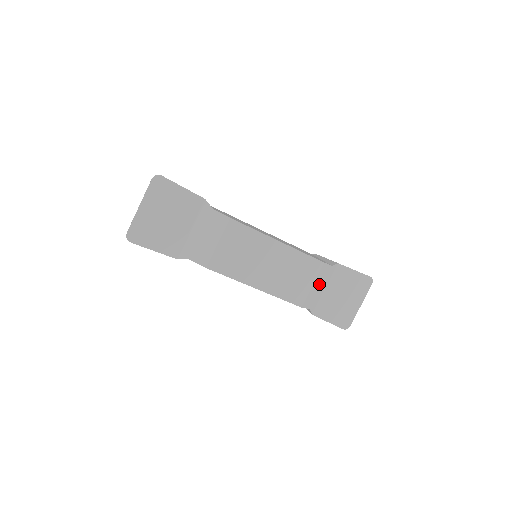
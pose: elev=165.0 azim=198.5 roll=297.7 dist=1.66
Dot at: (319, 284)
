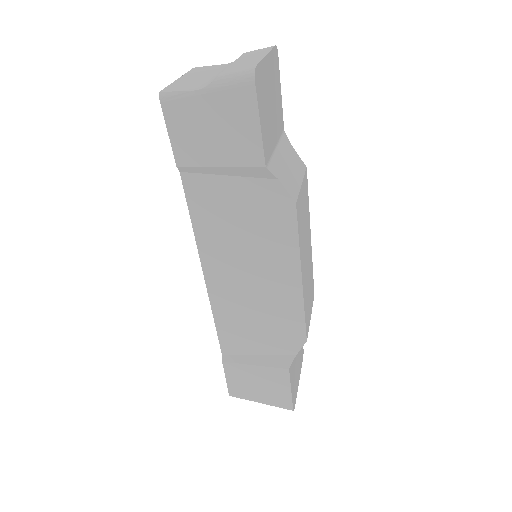
Dot at: occluded
